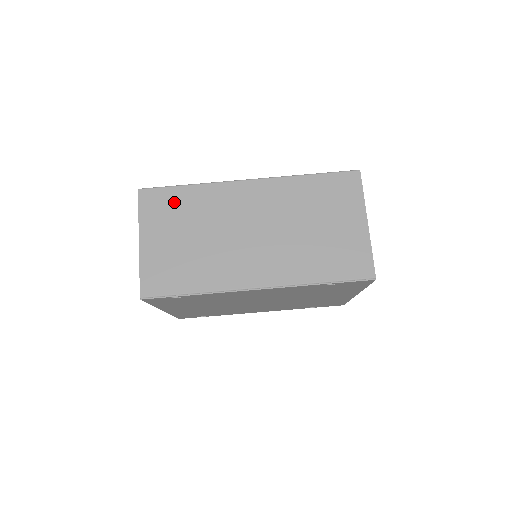
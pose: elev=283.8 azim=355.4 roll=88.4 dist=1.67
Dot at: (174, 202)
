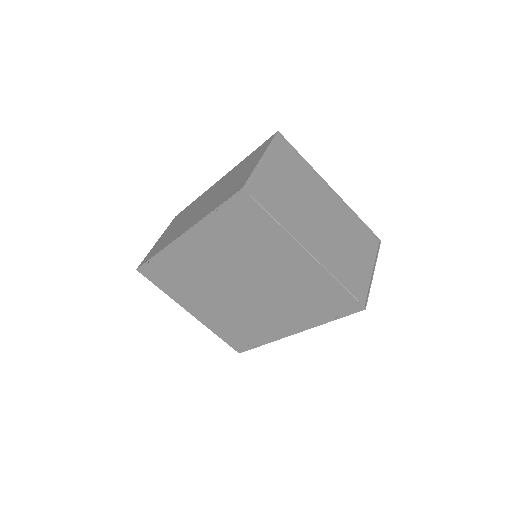
Dot at: occluded
